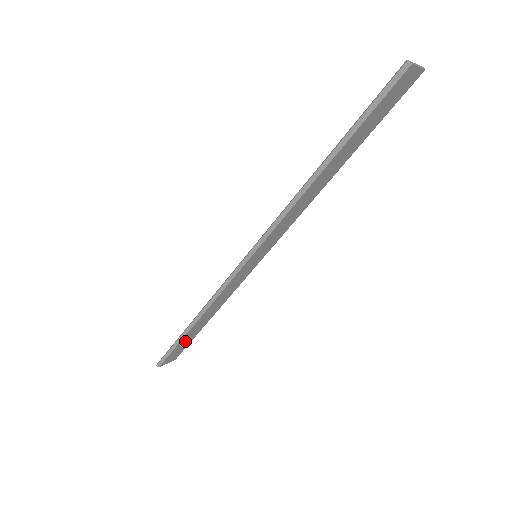
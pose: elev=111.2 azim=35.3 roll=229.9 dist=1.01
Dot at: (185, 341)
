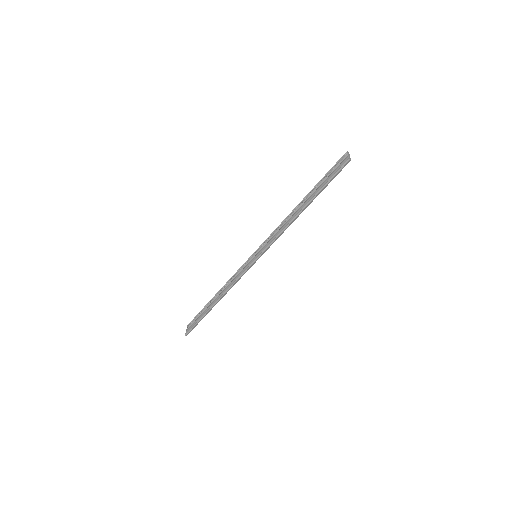
Dot at: occluded
